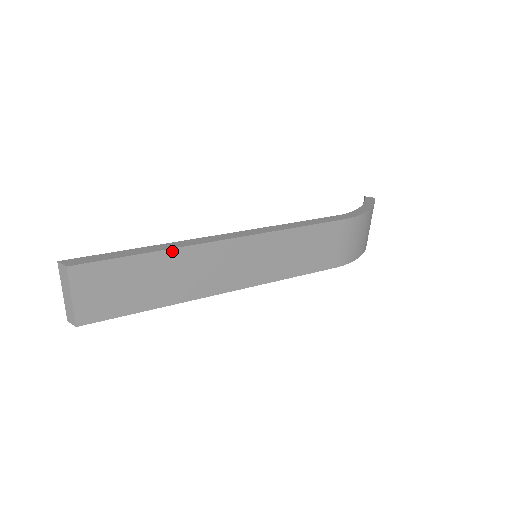
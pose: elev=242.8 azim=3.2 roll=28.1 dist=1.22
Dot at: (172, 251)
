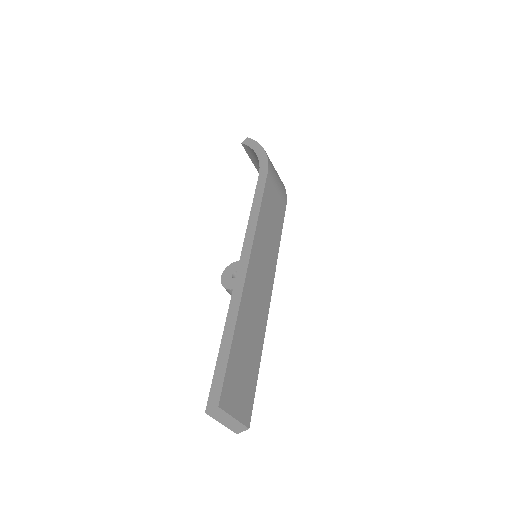
Dot at: (239, 316)
